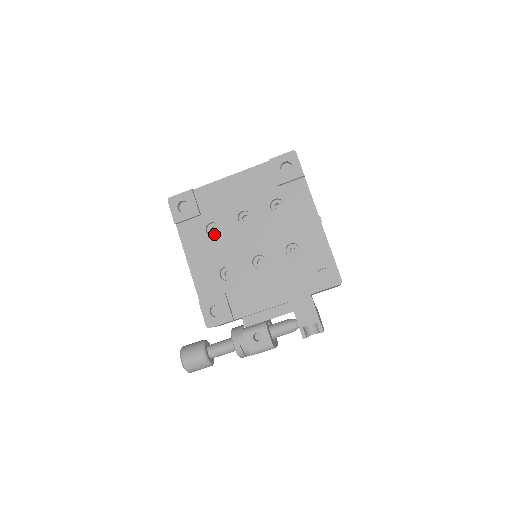
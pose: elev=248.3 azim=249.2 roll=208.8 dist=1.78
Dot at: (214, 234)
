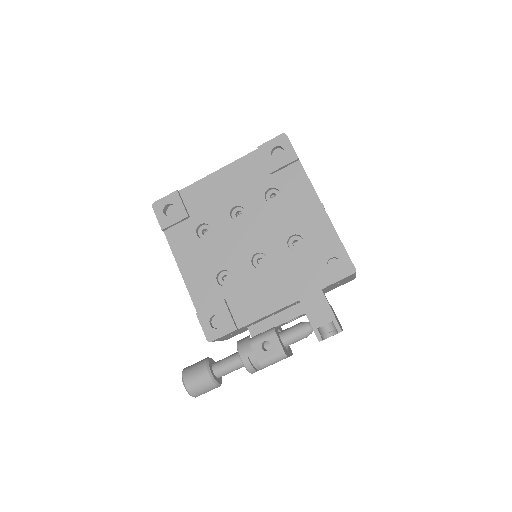
Dot at: (206, 236)
